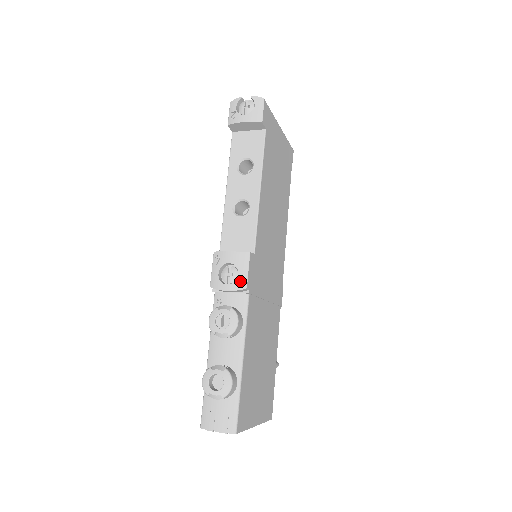
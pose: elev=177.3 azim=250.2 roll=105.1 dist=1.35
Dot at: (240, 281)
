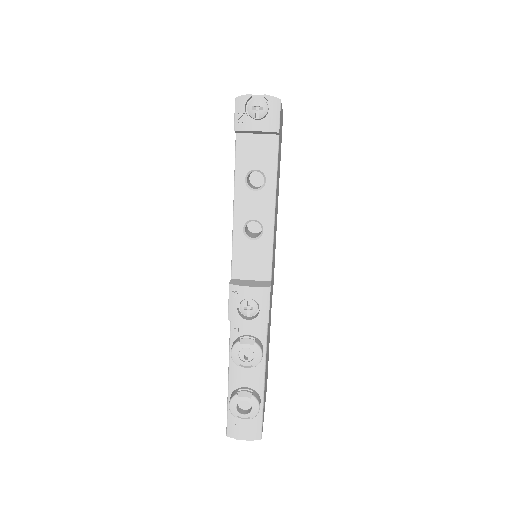
Dot at: (262, 316)
